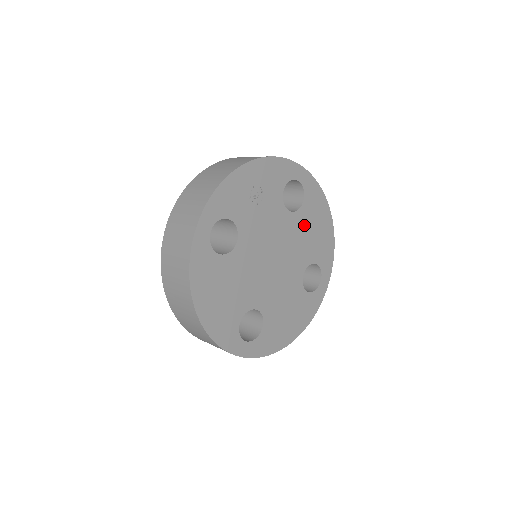
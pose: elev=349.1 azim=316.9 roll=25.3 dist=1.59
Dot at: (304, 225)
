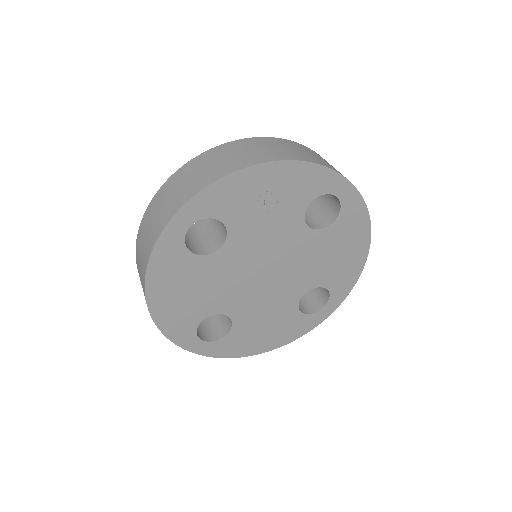
Dot at: (325, 246)
